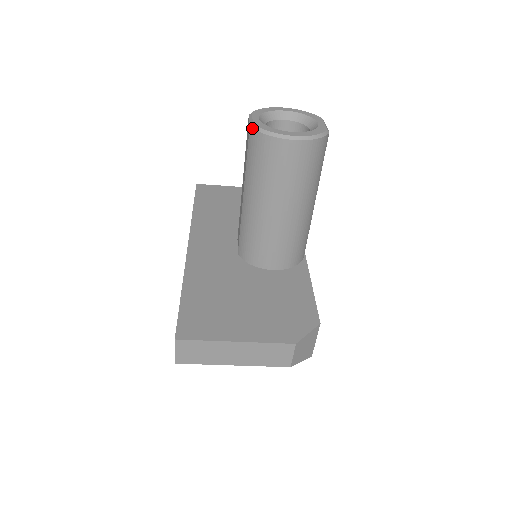
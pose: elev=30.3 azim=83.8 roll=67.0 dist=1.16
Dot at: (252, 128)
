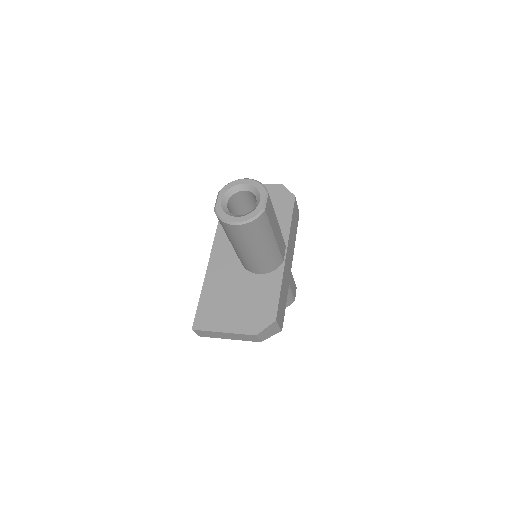
Dot at: occluded
